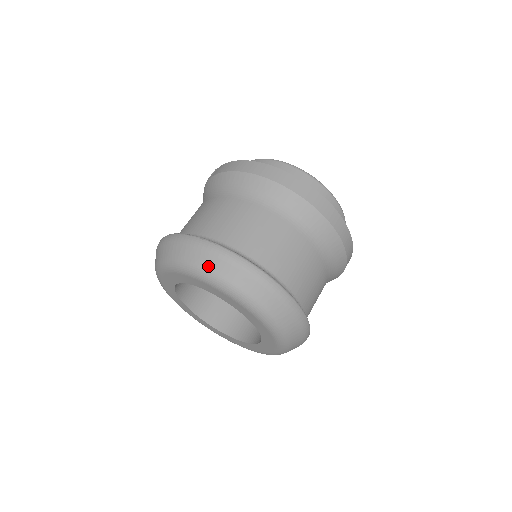
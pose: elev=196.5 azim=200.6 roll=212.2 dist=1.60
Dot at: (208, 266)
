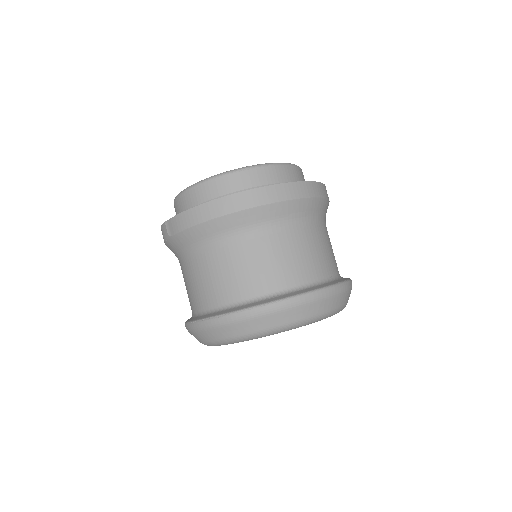
Dot at: (269, 326)
